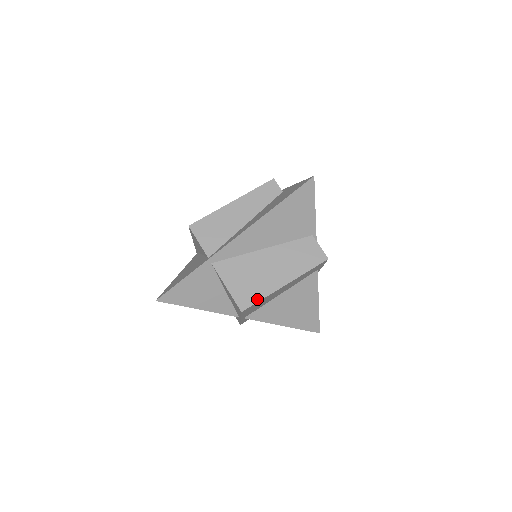
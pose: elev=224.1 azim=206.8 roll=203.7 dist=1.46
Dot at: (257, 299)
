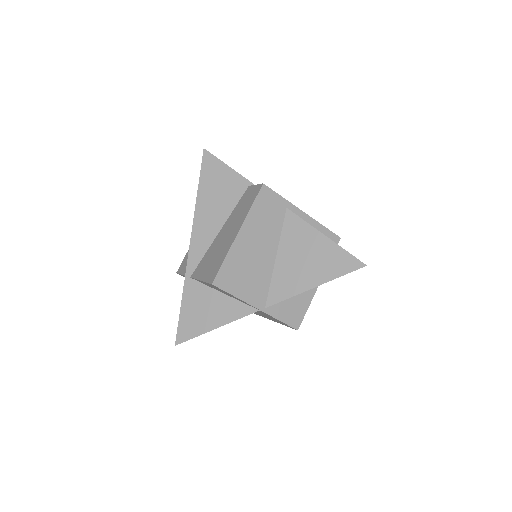
Dot at: (220, 264)
